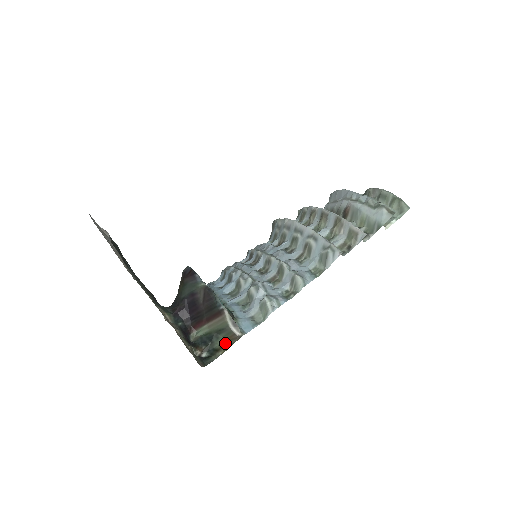
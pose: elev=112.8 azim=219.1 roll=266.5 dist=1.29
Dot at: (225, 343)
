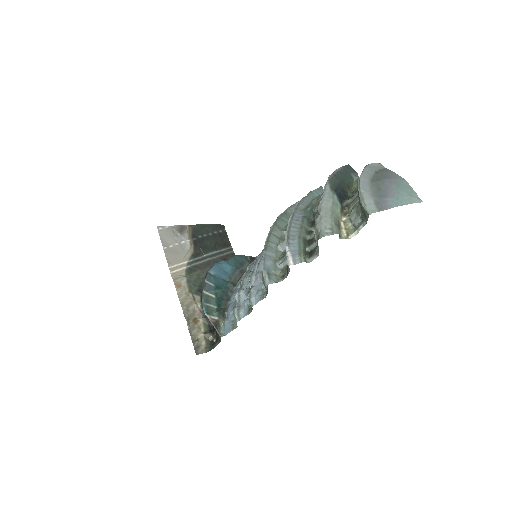
Dot at: occluded
